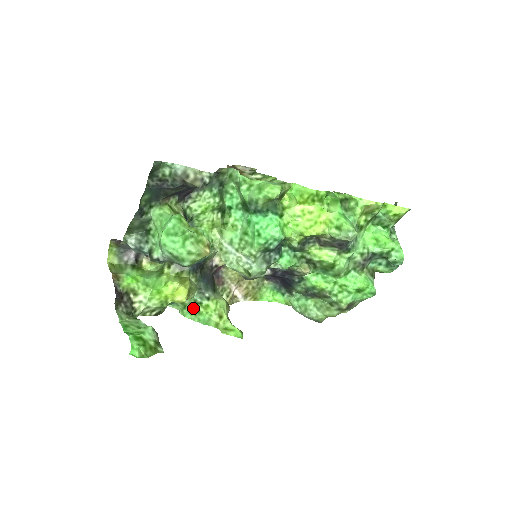
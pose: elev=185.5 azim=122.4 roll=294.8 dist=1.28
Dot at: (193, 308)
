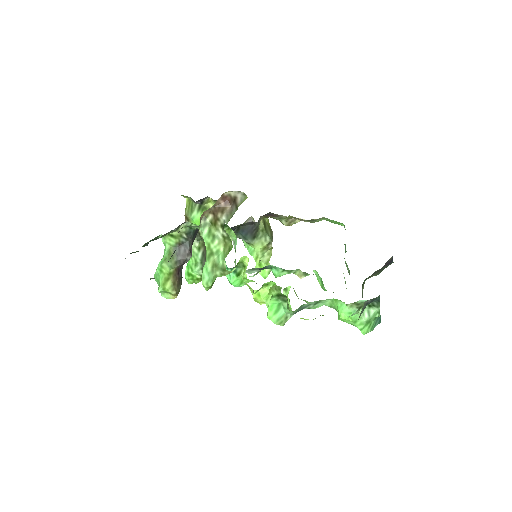
Dot at: occluded
